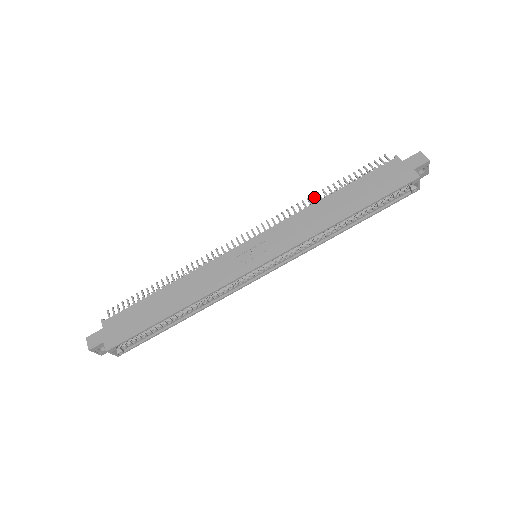
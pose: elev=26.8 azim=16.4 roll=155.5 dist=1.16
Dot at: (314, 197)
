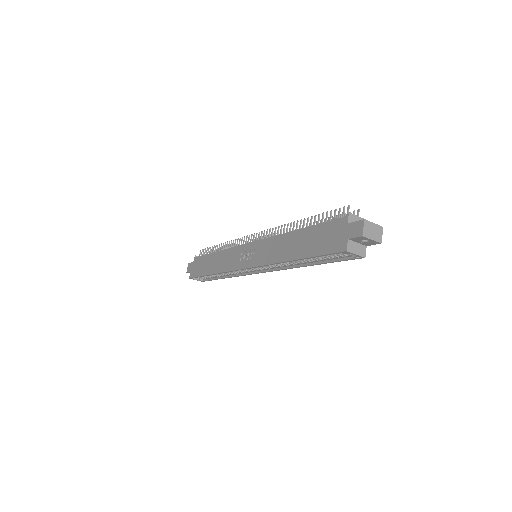
Dot at: (293, 224)
